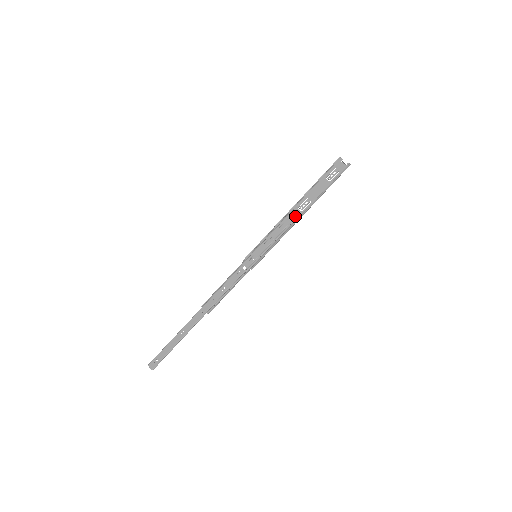
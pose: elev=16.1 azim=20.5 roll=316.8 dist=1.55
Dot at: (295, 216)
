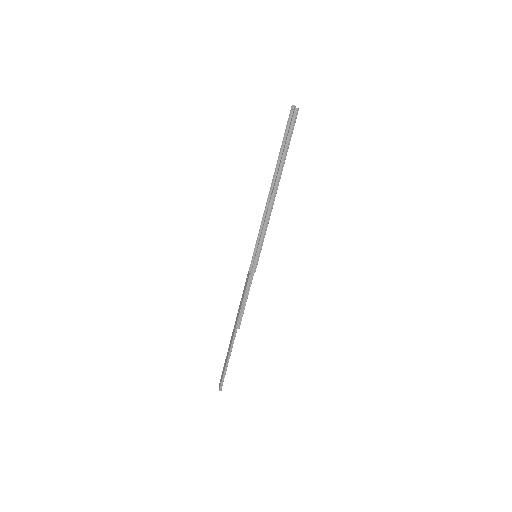
Dot at: (271, 198)
